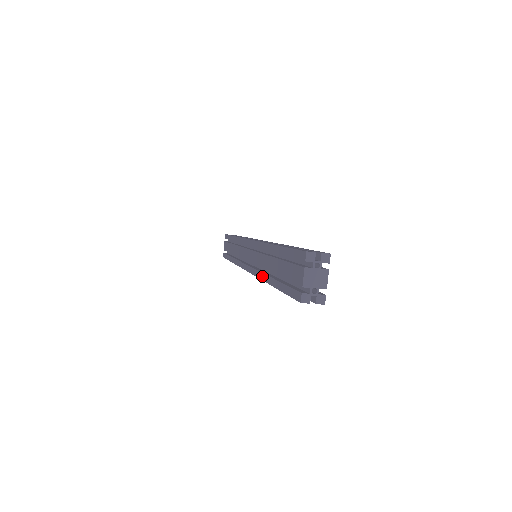
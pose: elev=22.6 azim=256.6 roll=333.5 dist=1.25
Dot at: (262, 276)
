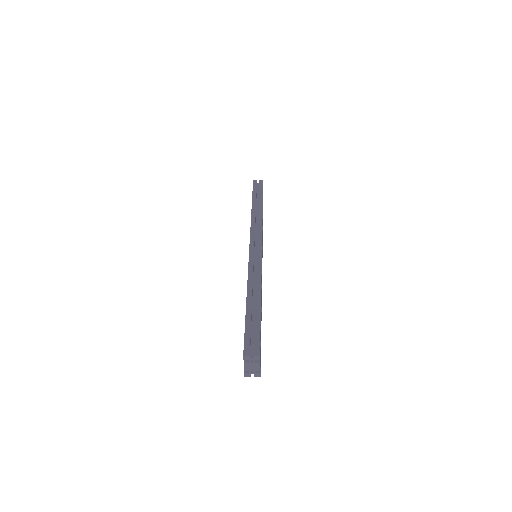
Dot at: occluded
